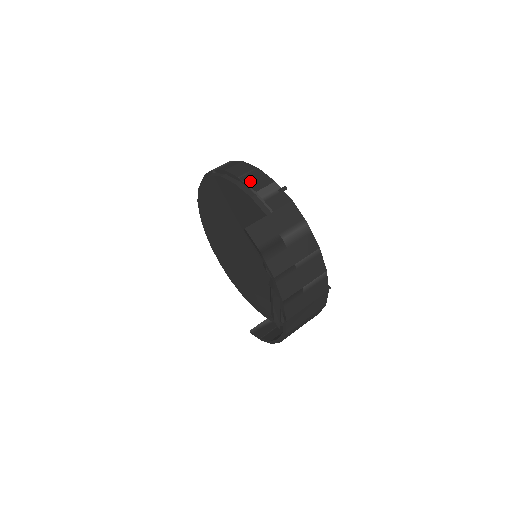
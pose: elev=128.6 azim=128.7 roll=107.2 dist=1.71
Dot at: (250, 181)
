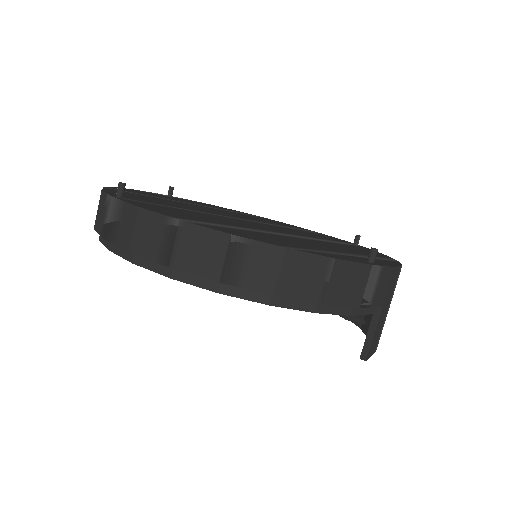
Dot at: (341, 297)
